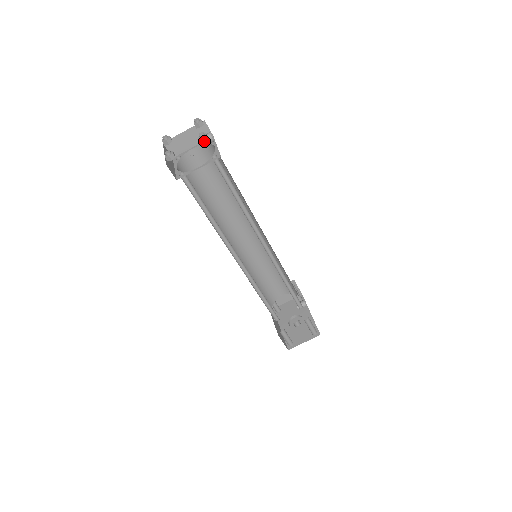
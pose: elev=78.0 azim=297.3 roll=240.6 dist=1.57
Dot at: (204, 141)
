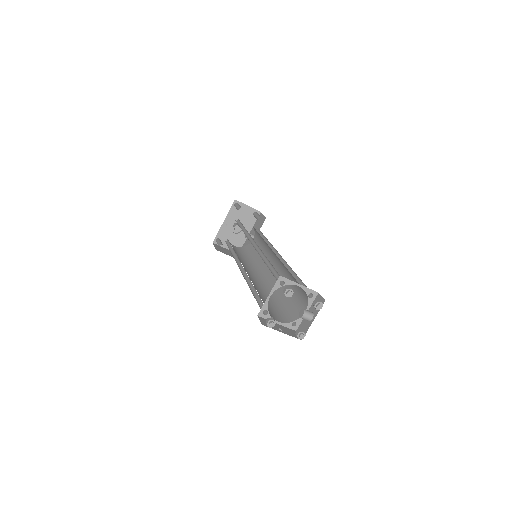
Dot at: (298, 337)
